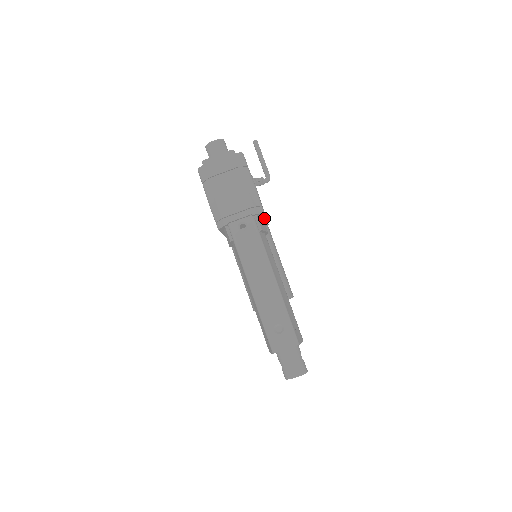
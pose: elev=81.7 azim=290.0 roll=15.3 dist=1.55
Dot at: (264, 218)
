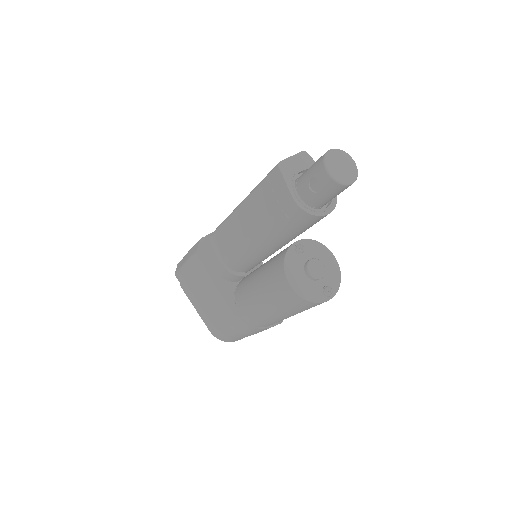
Dot at: occluded
